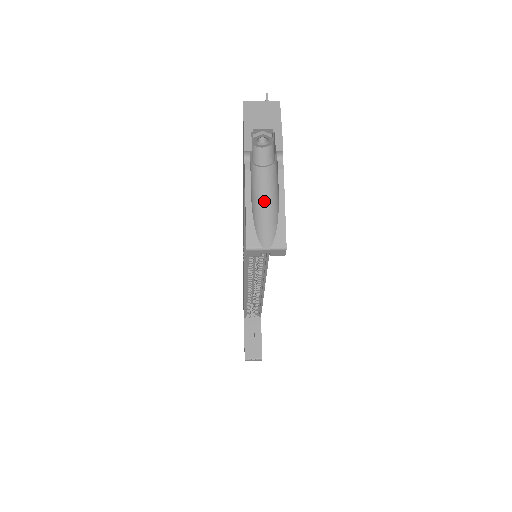
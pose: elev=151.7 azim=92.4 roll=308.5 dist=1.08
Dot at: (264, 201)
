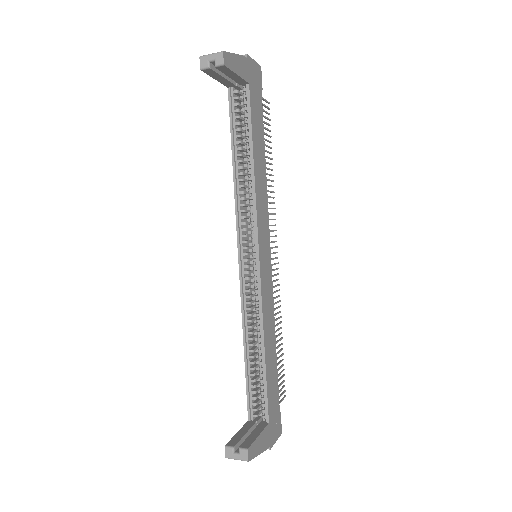
Dot at: occluded
